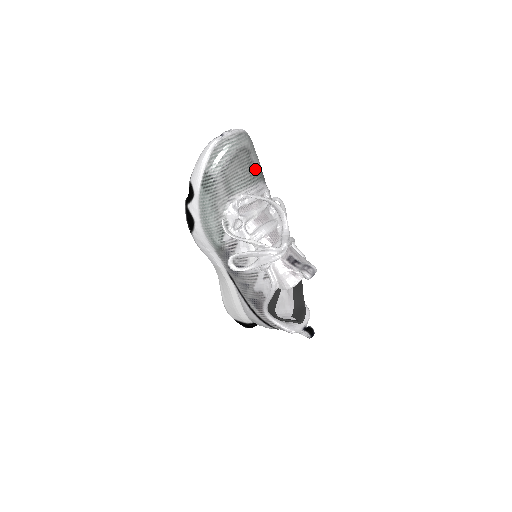
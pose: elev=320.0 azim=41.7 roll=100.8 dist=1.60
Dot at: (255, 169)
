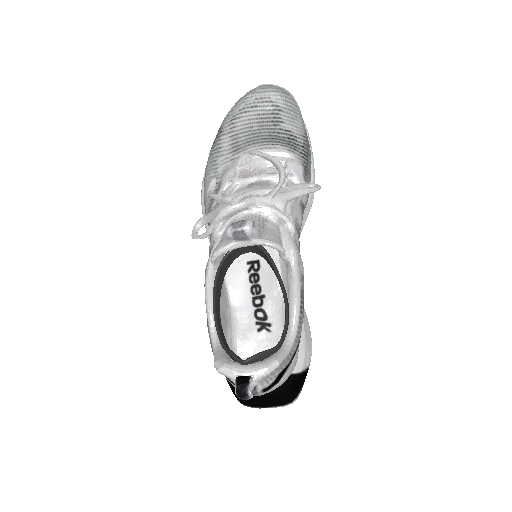
Dot at: (285, 133)
